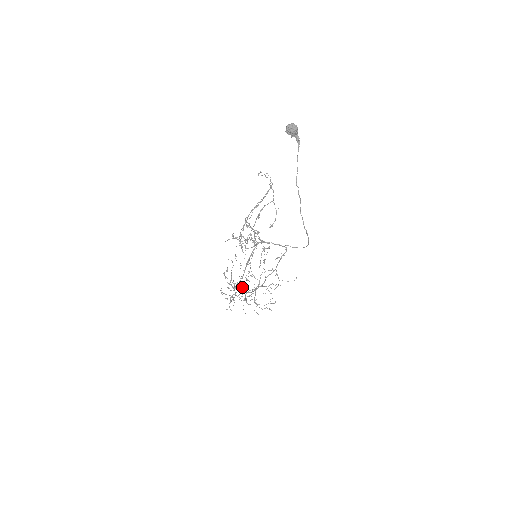
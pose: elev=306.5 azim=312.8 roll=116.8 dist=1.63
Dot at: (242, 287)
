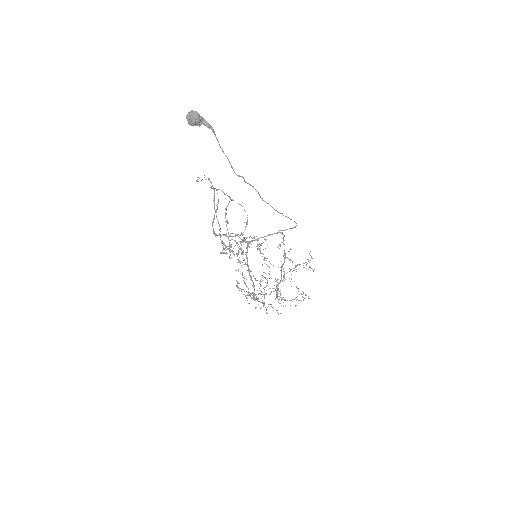
Dot at: occluded
